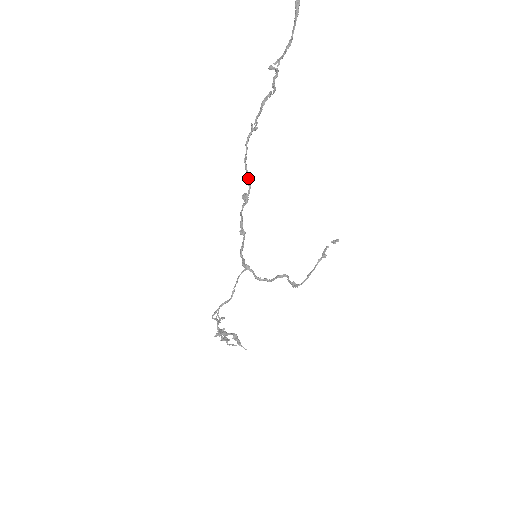
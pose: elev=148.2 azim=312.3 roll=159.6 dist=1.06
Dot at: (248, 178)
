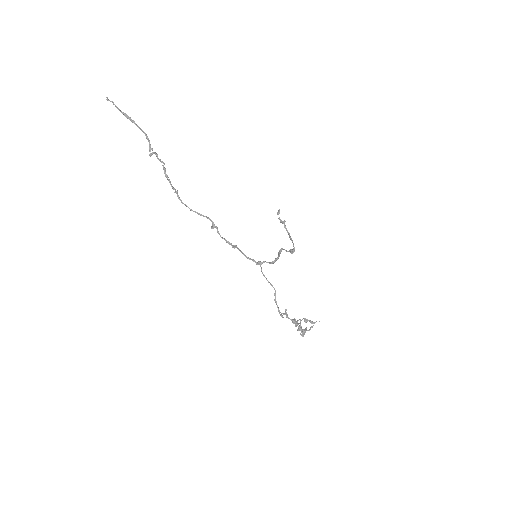
Dot at: (203, 215)
